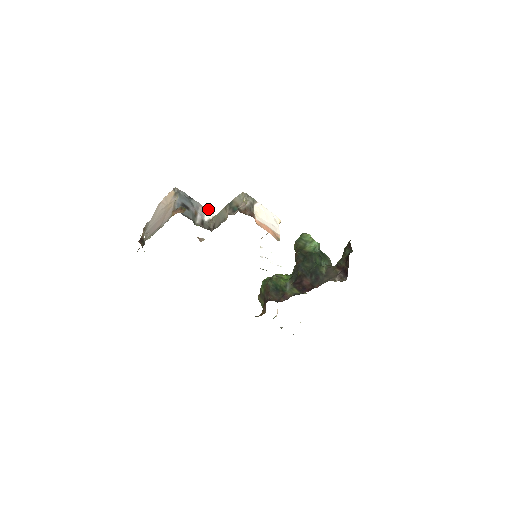
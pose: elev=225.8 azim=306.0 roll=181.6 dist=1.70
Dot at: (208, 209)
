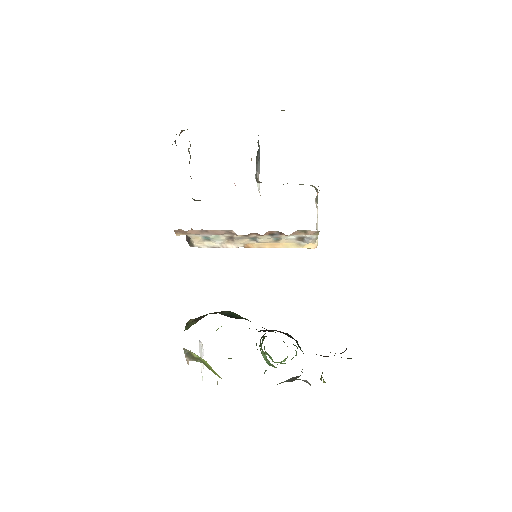
Dot at: occluded
